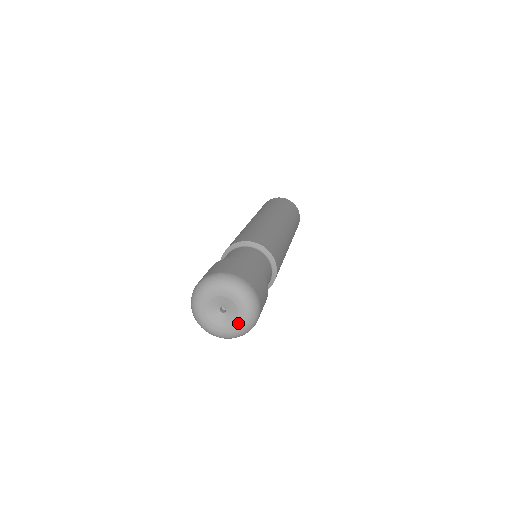
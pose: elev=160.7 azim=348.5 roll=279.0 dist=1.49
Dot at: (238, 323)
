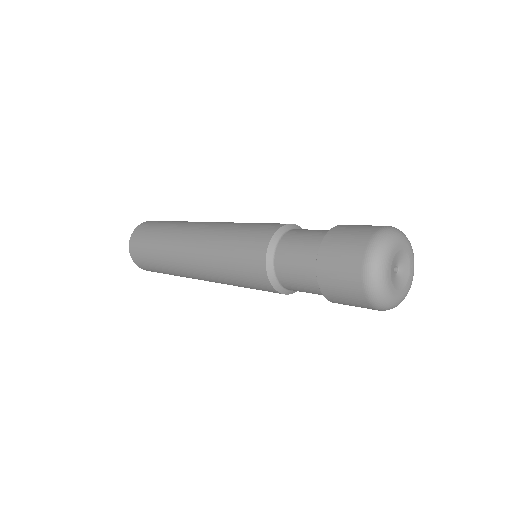
Dot at: (402, 293)
